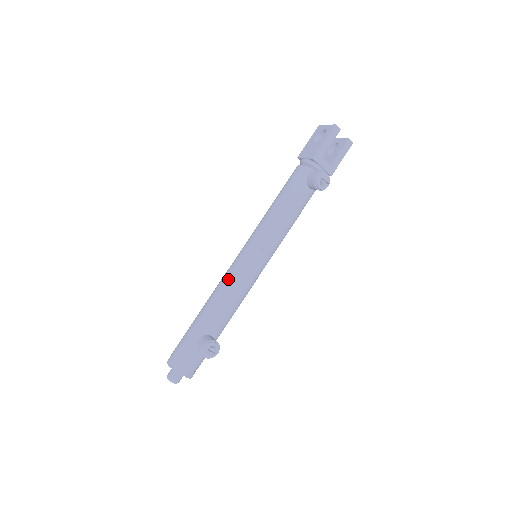
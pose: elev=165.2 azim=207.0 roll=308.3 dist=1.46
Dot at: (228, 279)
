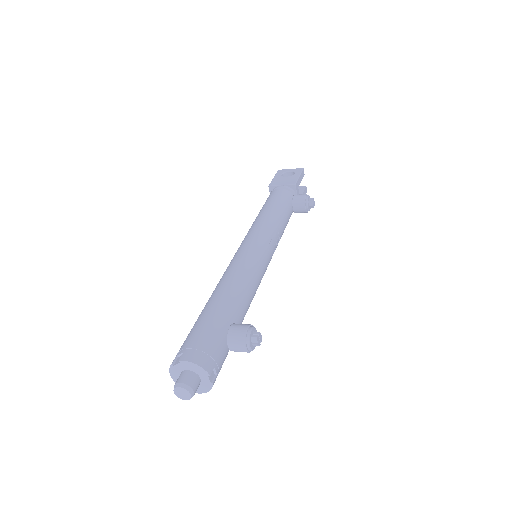
Dot at: (244, 266)
